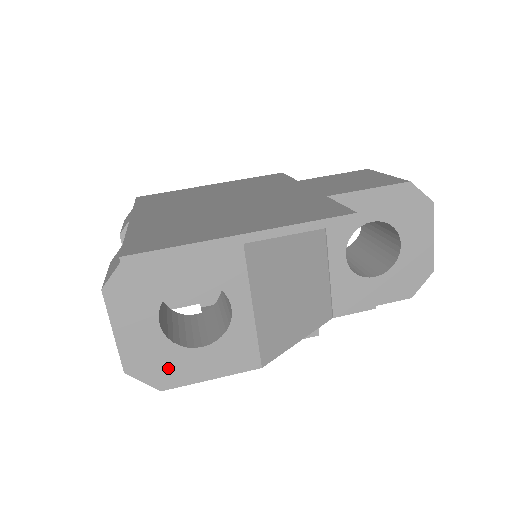
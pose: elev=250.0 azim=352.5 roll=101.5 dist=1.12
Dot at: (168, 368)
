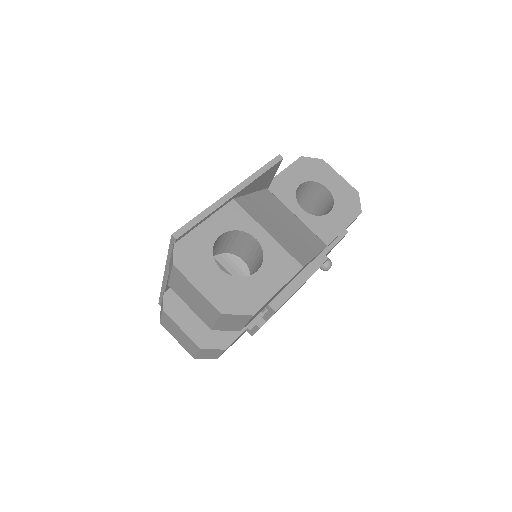
Dot at: (246, 296)
